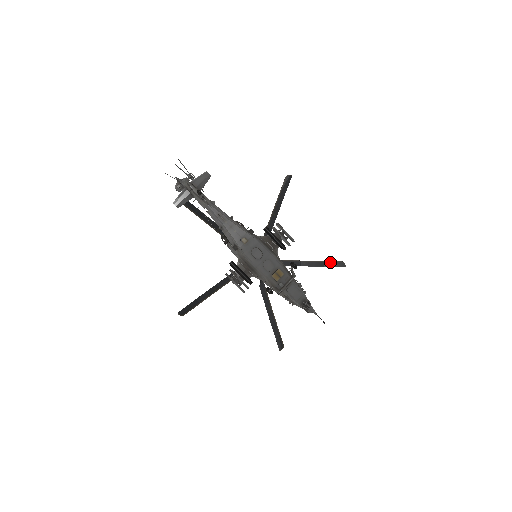
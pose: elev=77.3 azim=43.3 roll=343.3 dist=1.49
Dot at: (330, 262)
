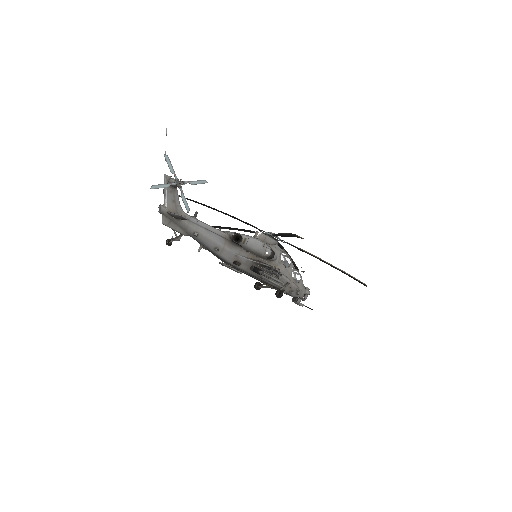
Dot at: (351, 276)
